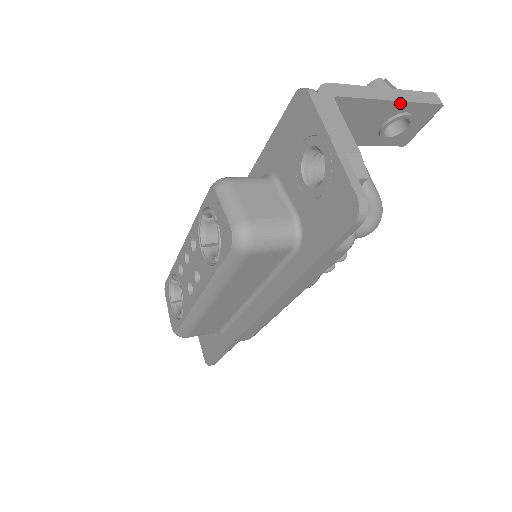
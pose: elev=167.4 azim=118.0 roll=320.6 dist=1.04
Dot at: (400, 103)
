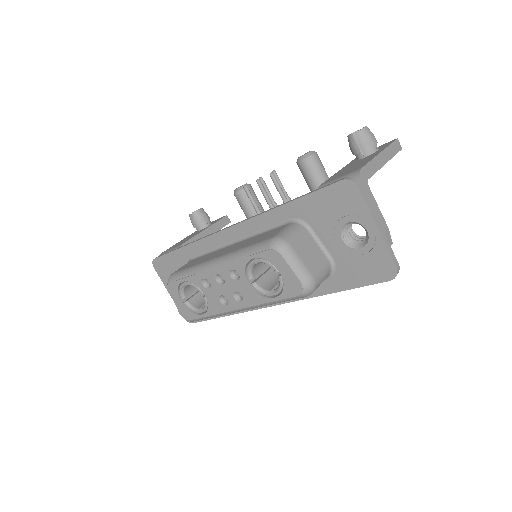
Dot at: (387, 161)
